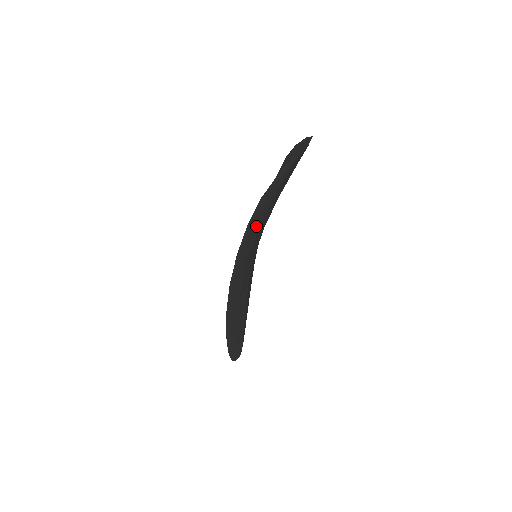
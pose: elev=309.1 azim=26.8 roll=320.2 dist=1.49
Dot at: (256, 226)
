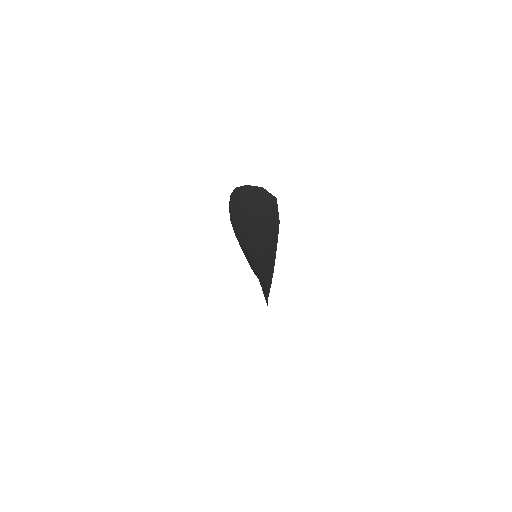
Dot at: occluded
